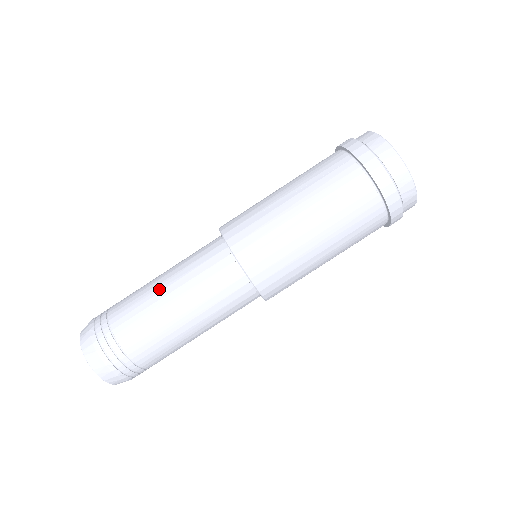
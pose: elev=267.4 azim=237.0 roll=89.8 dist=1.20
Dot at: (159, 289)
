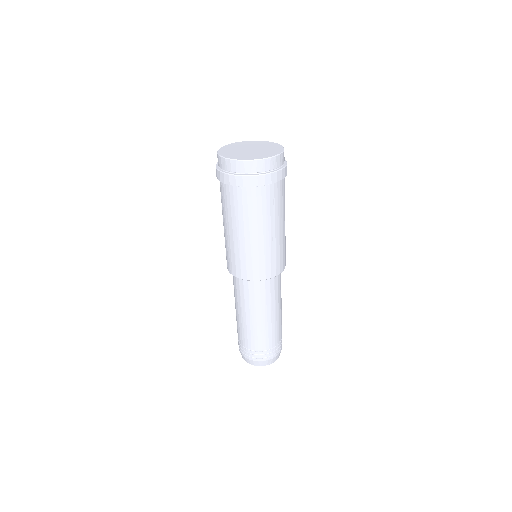
Dot at: occluded
